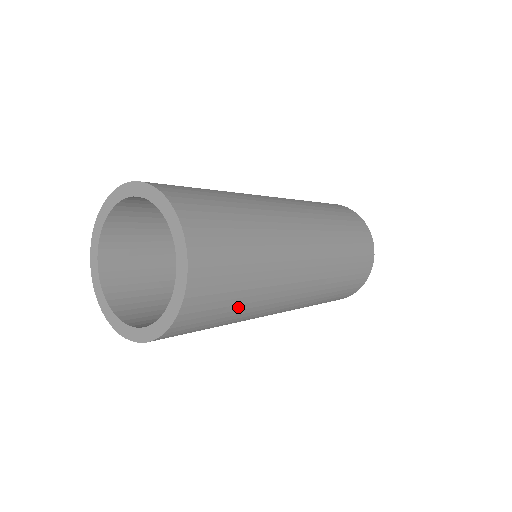
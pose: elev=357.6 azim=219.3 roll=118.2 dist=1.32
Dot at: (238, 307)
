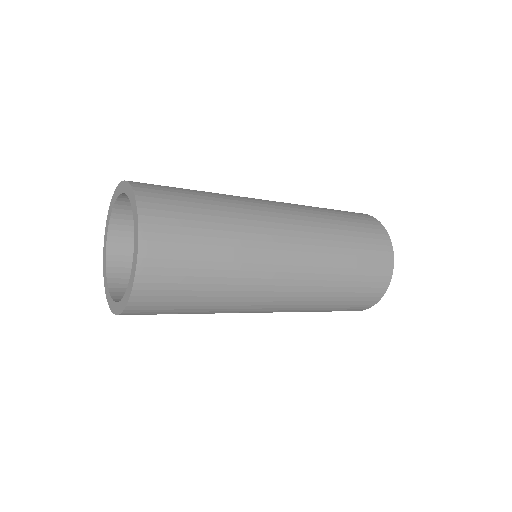
Dot at: (194, 310)
